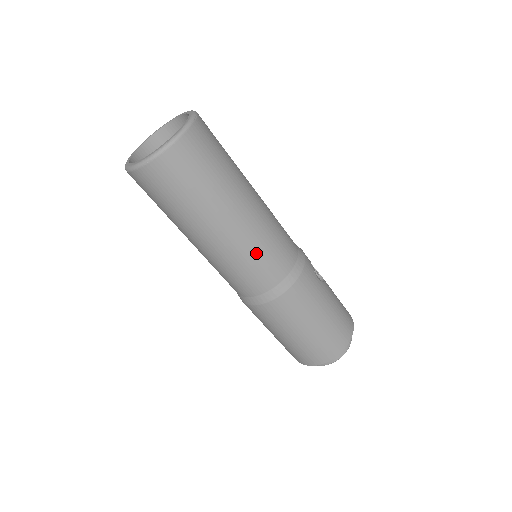
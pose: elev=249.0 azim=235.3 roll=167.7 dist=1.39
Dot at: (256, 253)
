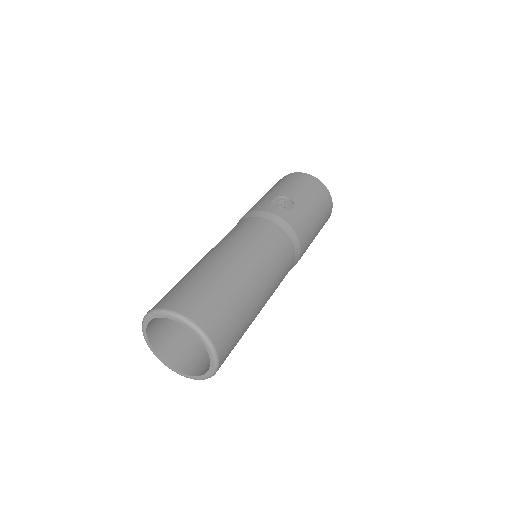
Dot at: (279, 274)
